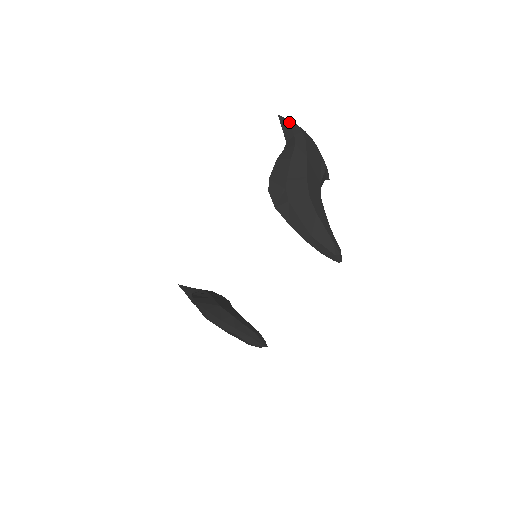
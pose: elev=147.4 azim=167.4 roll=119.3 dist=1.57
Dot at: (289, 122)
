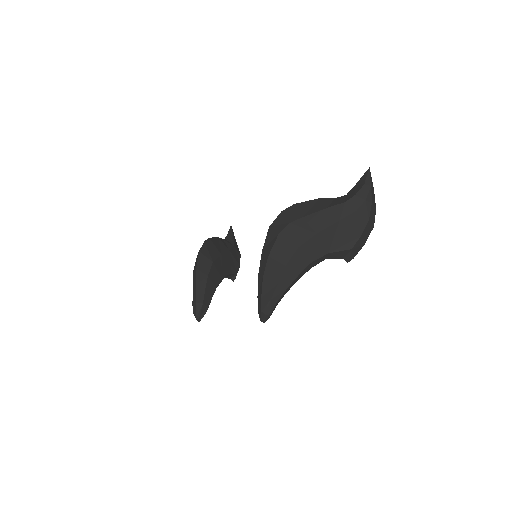
Dot at: (368, 182)
